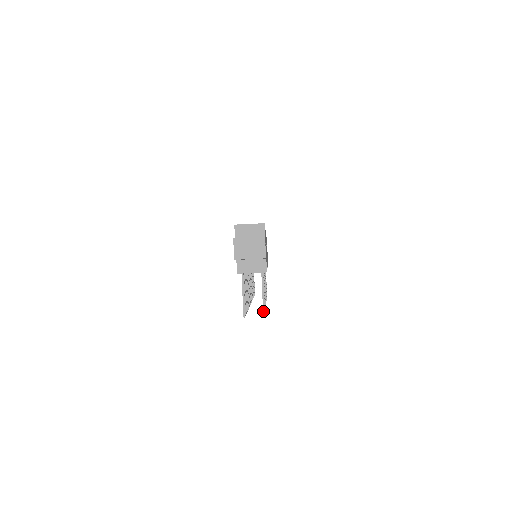
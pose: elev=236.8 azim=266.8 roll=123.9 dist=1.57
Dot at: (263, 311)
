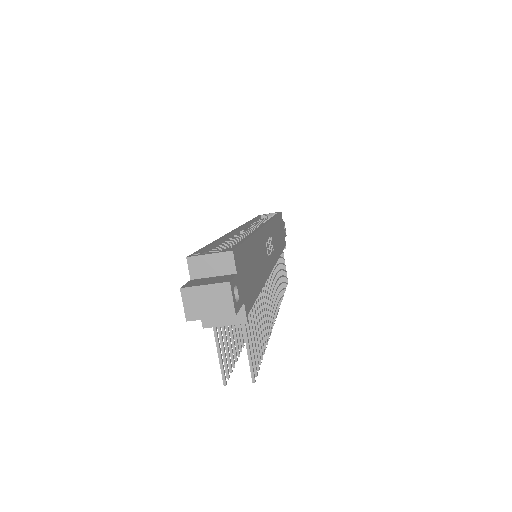
Dot at: (251, 376)
